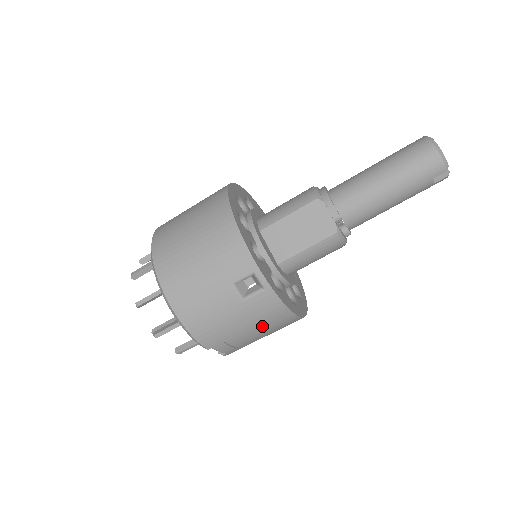
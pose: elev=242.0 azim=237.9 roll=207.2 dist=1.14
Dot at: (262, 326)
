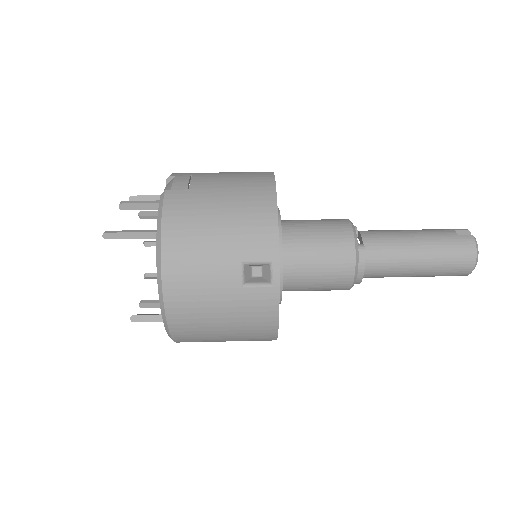
Dot at: (237, 177)
